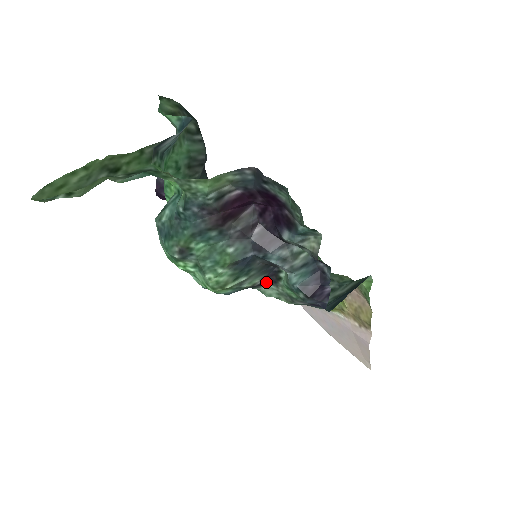
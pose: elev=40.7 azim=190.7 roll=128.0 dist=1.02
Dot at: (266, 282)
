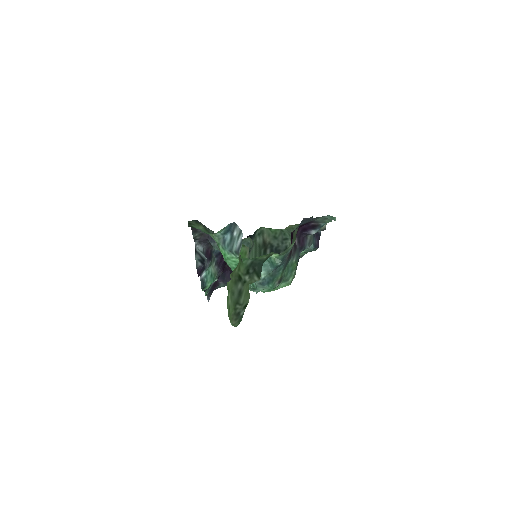
Dot at: occluded
